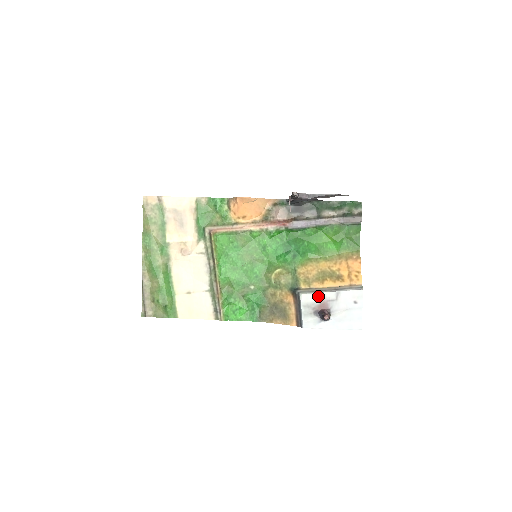
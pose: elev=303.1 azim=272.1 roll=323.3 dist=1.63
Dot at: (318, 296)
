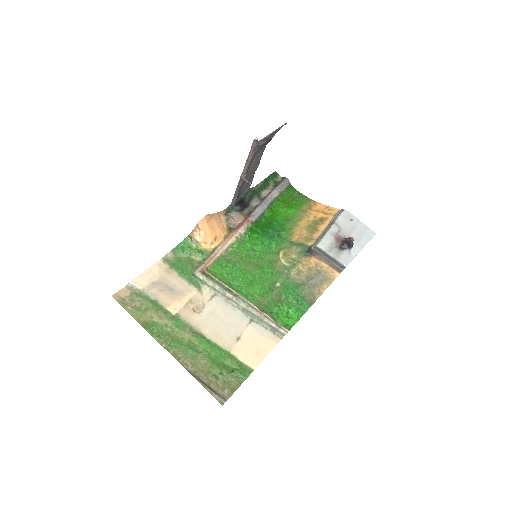
Dot at: (328, 236)
